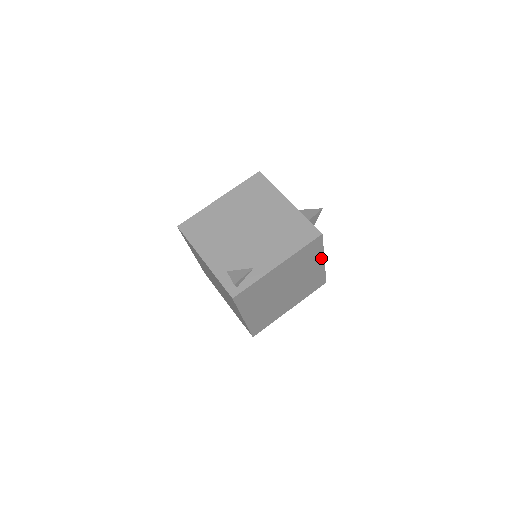
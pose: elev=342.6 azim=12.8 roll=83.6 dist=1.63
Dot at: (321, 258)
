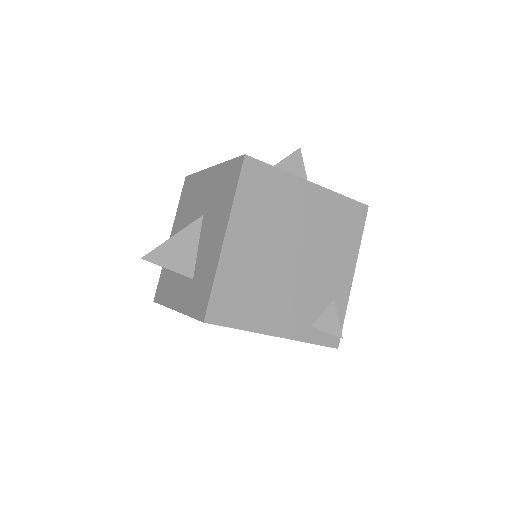
Dot at: occluded
